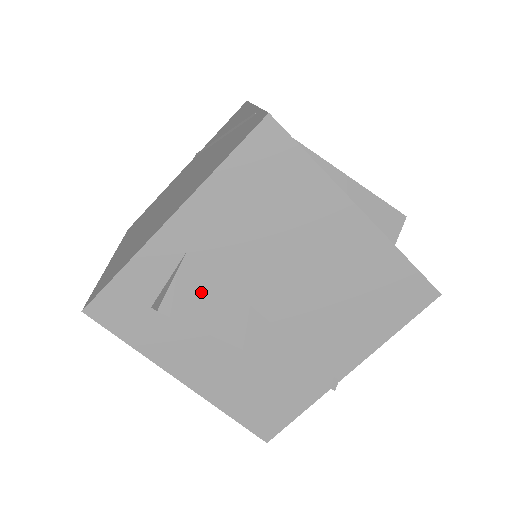
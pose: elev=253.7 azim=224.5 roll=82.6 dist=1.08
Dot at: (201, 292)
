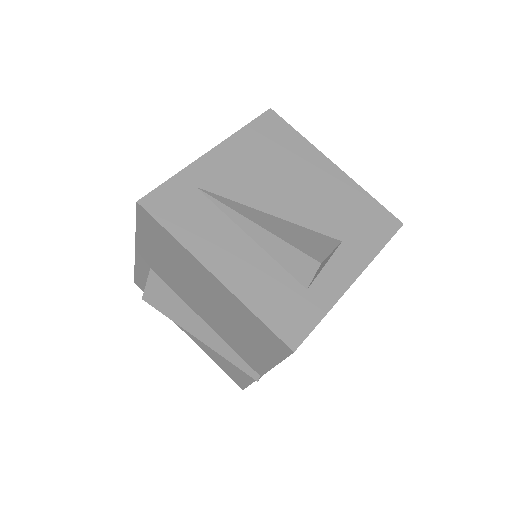
Dot at: (162, 293)
